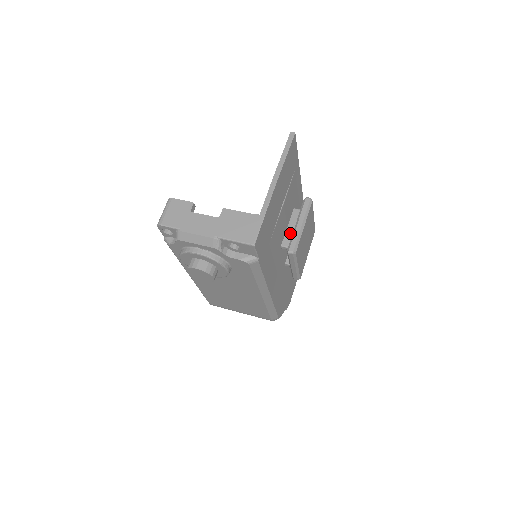
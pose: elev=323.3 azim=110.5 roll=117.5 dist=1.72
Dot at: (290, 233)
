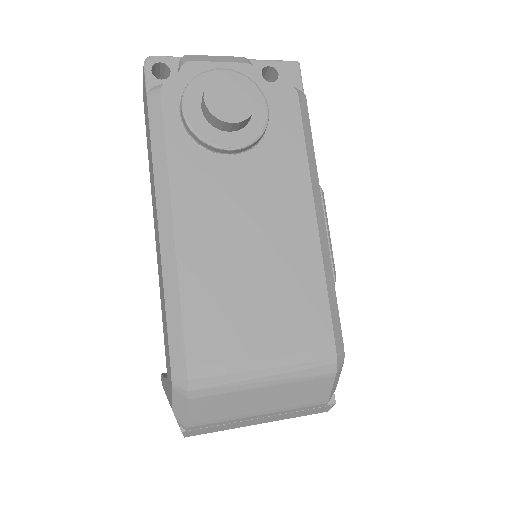
Dot at: occluded
